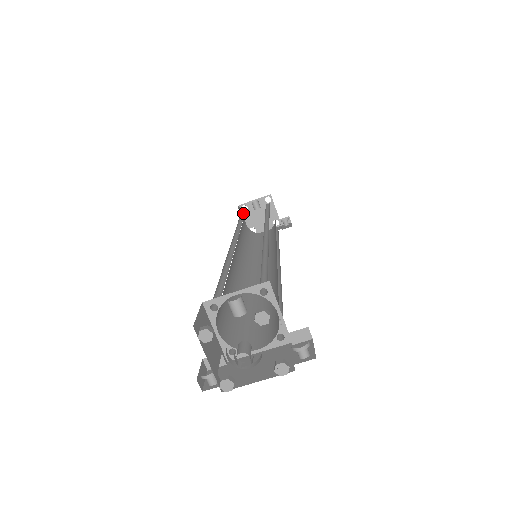
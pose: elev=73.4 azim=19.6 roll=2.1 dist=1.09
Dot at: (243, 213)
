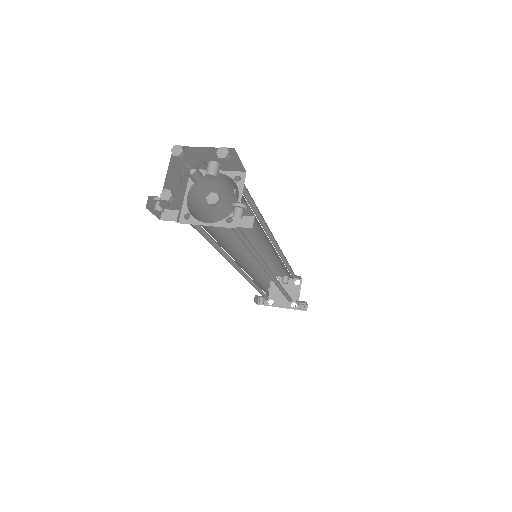
Dot at: occluded
